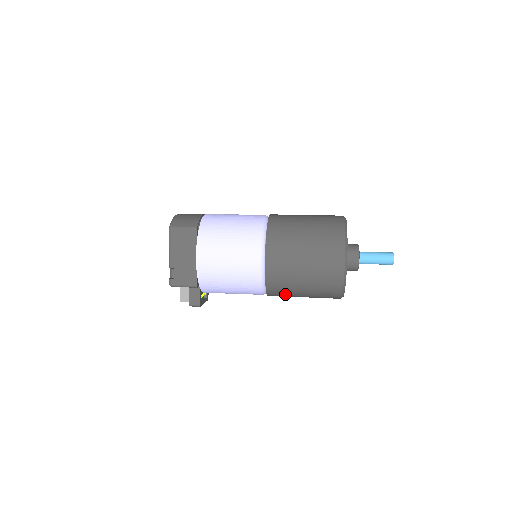
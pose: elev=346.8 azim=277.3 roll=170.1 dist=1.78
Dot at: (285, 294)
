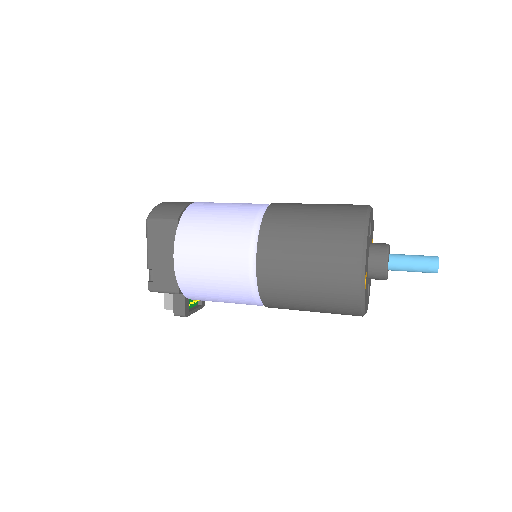
Dot at: (287, 307)
